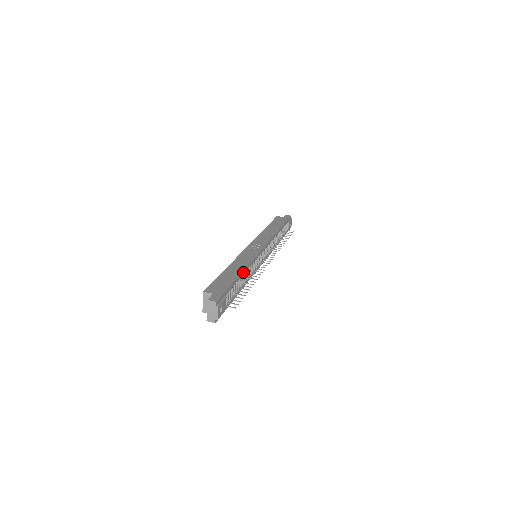
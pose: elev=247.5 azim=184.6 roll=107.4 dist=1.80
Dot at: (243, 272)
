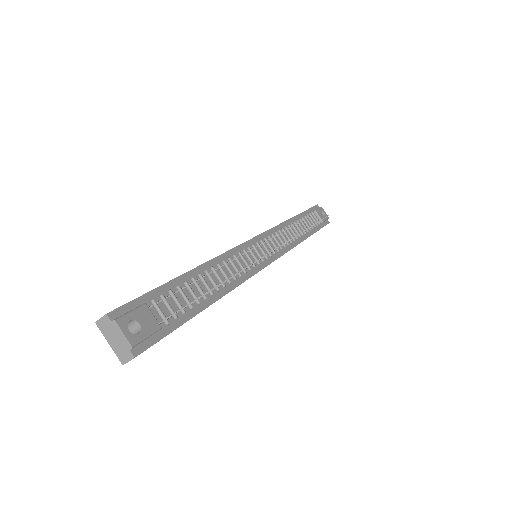
Dot at: (202, 268)
